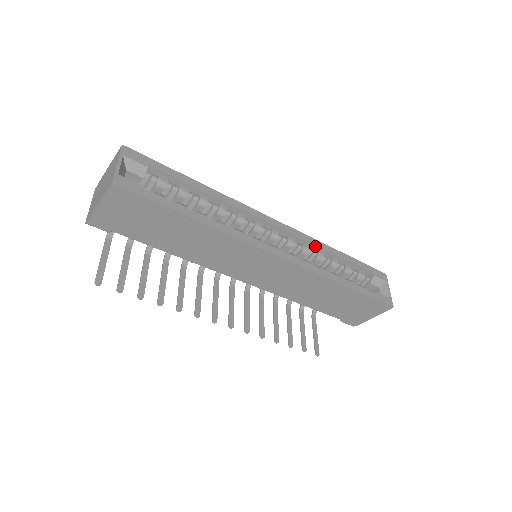
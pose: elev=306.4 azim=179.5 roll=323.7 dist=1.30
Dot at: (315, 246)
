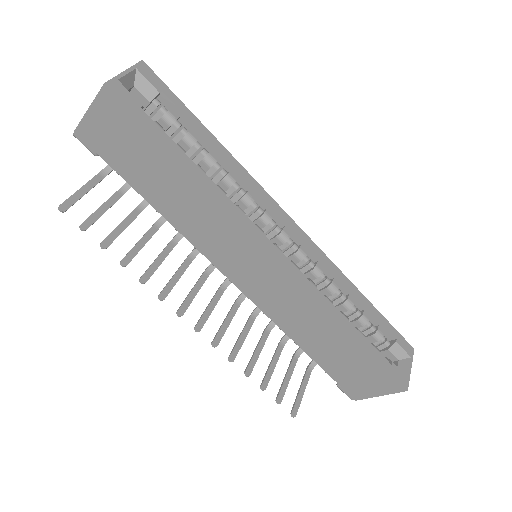
Dot at: (331, 272)
